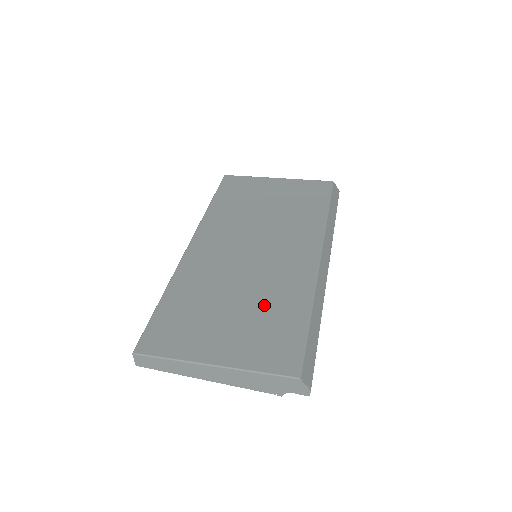
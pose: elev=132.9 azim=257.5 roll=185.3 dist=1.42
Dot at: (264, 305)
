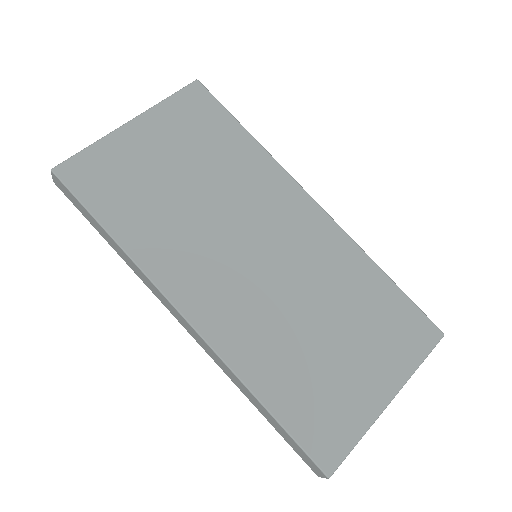
Dot at: (348, 304)
